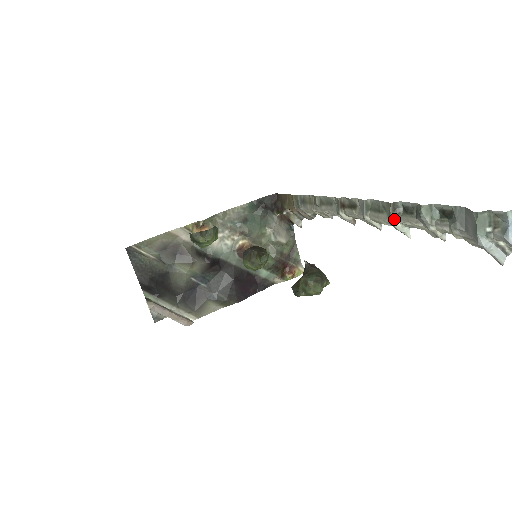
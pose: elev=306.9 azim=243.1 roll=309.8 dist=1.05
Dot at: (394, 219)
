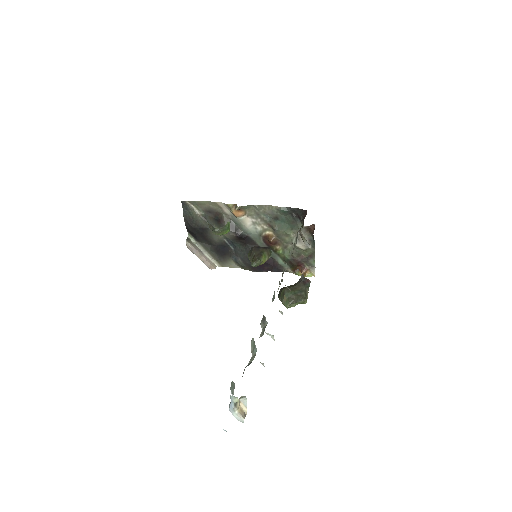
Dot at: (261, 325)
